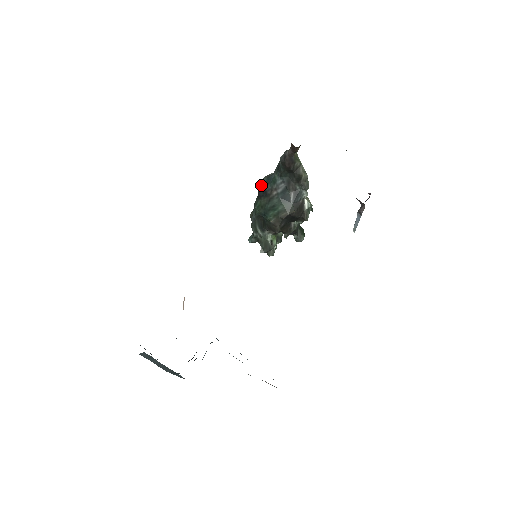
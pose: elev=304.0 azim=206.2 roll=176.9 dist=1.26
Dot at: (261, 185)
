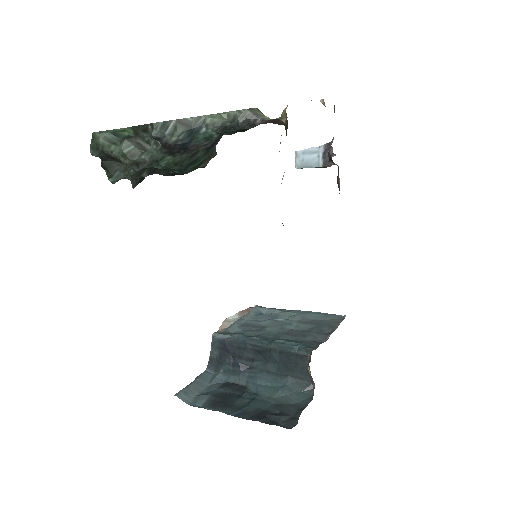
Dot at: (178, 142)
